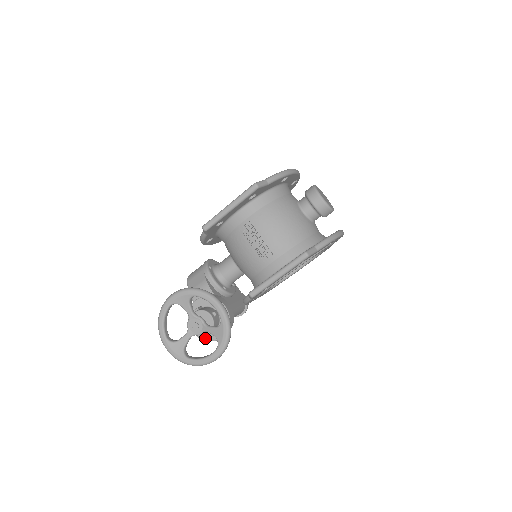
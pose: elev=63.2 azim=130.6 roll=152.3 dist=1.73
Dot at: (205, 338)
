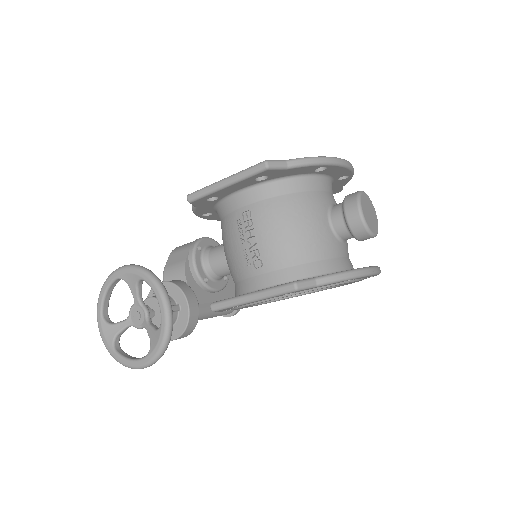
Dot at: occluded
